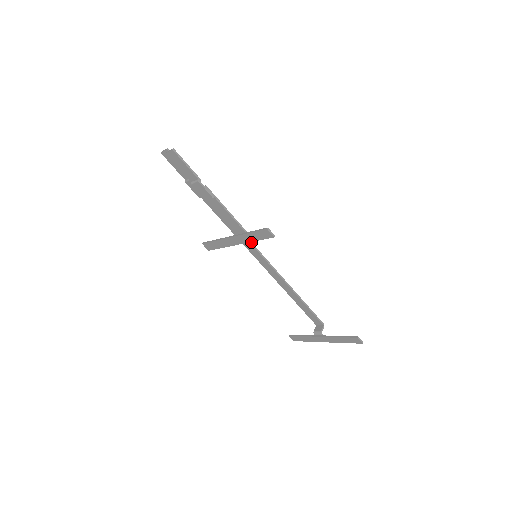
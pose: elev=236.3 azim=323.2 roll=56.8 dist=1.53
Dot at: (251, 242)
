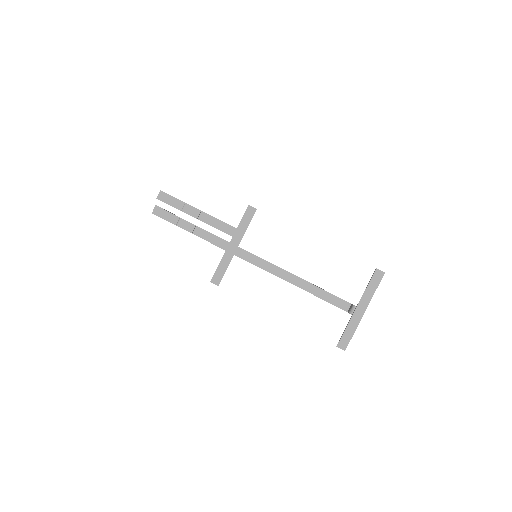
Dot at: (246, 251)
